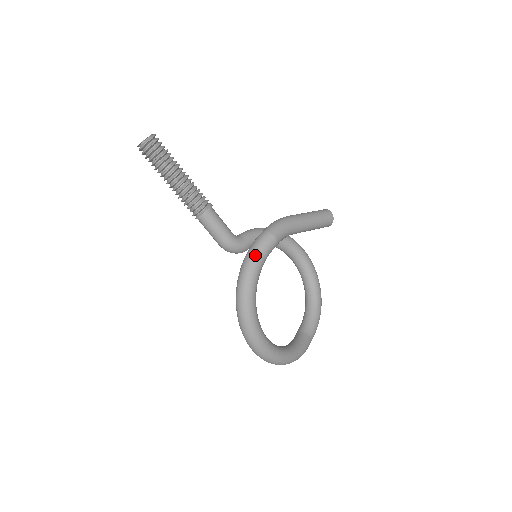
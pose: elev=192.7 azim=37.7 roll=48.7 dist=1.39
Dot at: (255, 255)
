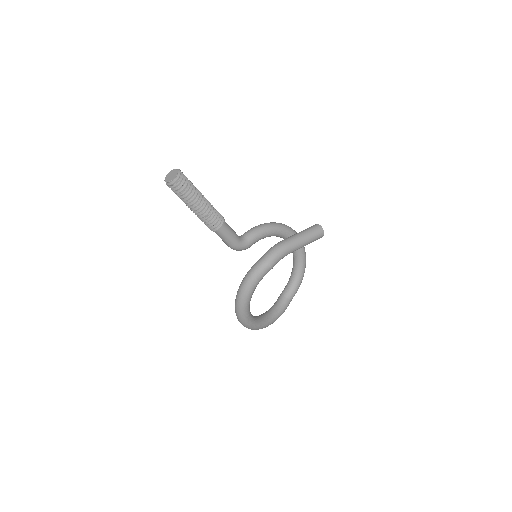
Dot at: (253, 279)
